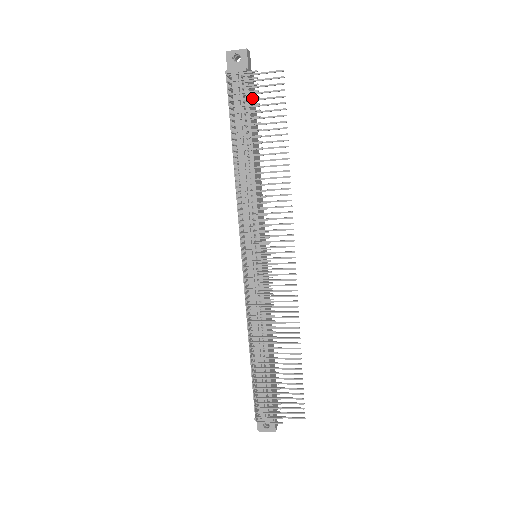
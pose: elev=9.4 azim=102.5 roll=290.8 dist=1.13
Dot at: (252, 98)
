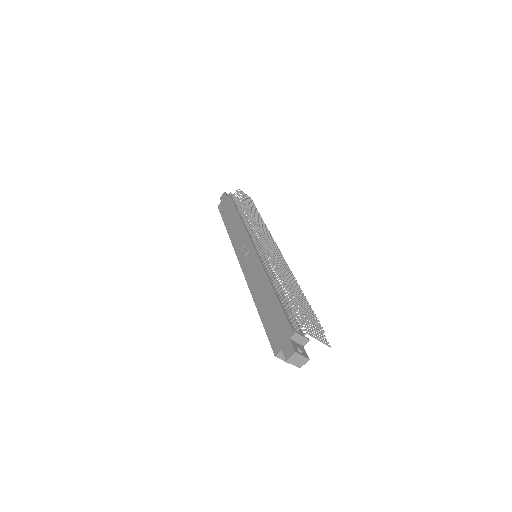
Dot at: (251, 201)
